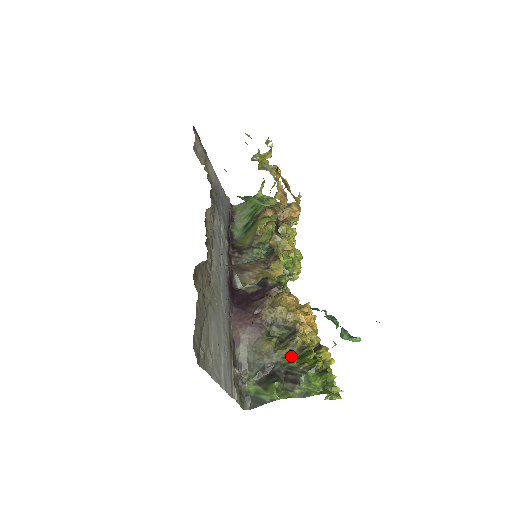
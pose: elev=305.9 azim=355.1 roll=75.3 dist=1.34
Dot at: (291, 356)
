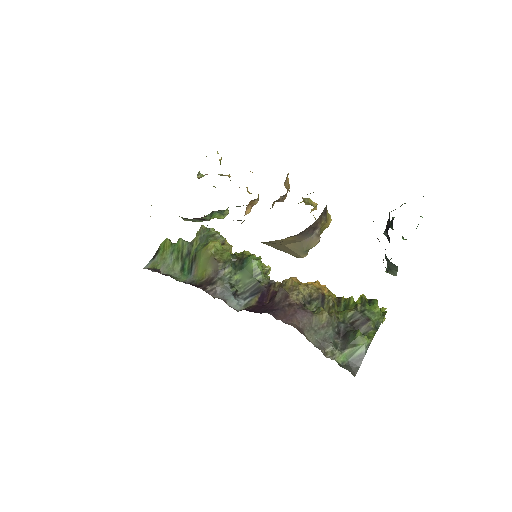
Dot at: (339, 313)
